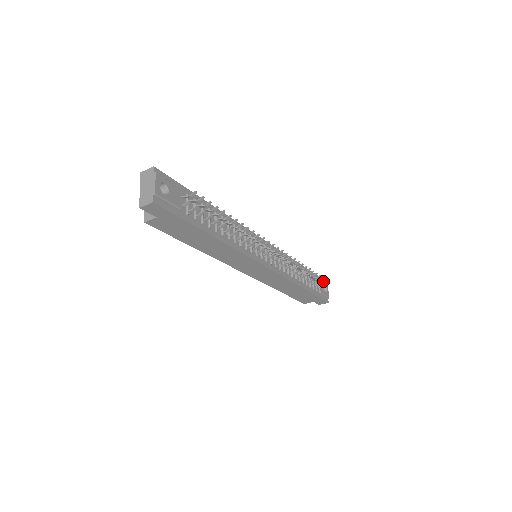
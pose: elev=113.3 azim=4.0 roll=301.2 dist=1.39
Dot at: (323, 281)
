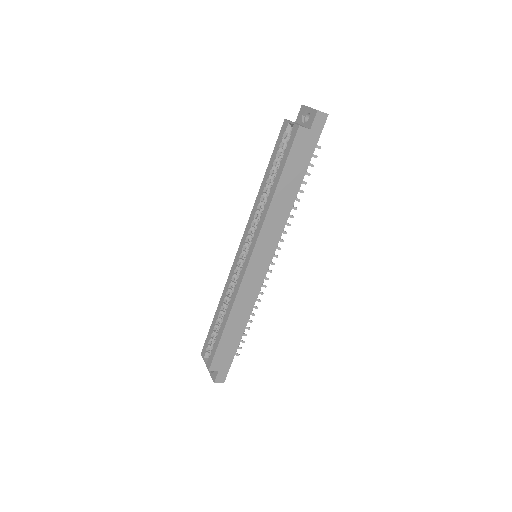
Dot at: occluded
